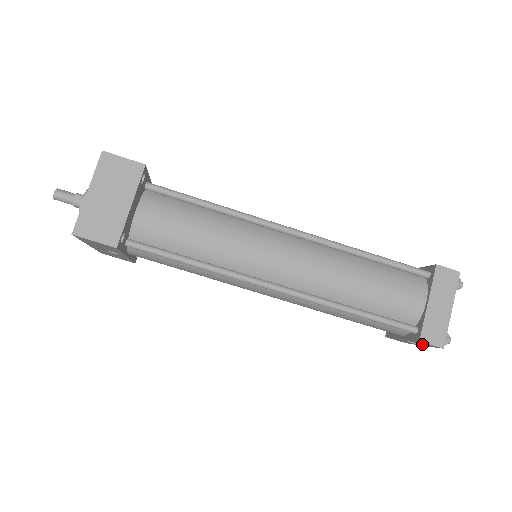
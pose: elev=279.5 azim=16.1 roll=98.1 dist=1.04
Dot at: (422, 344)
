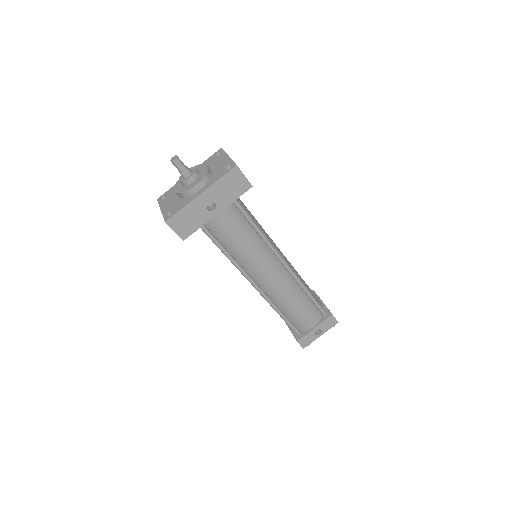
Dot at: (325, 328)
